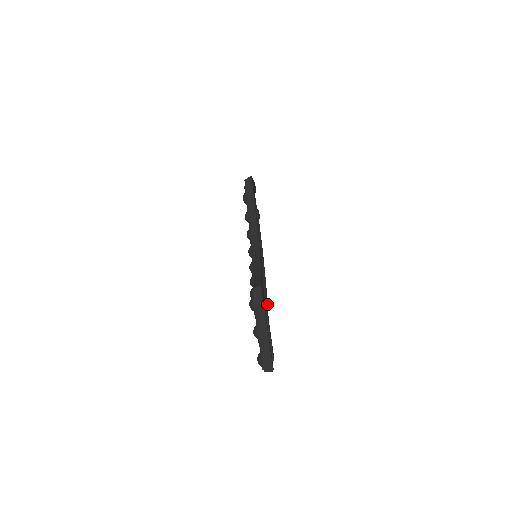
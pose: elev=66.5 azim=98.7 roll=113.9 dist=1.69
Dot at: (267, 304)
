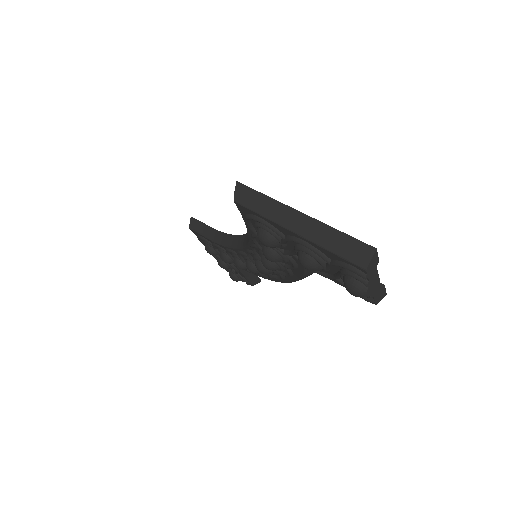
Dot at: occluded
